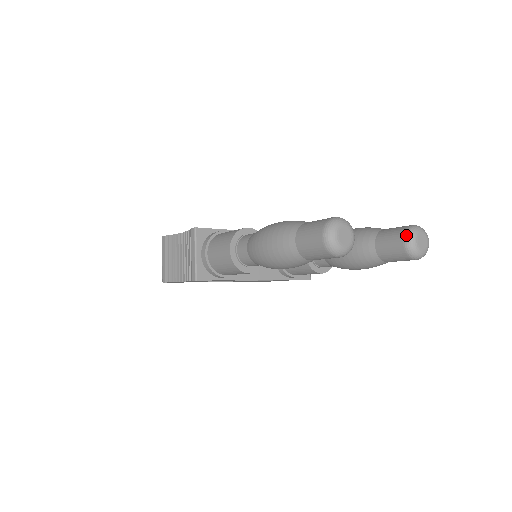
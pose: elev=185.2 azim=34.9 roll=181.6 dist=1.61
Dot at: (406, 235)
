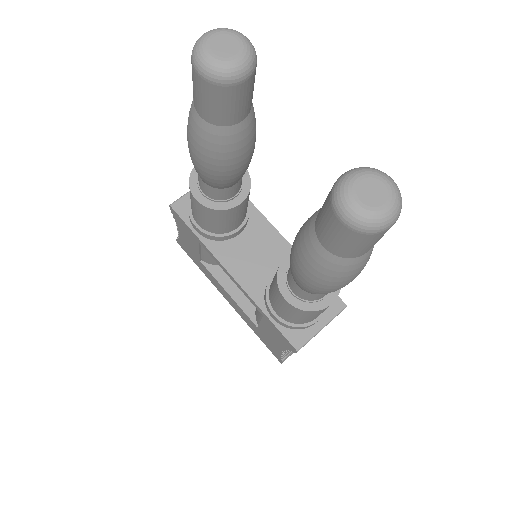
Dot at: occluded
